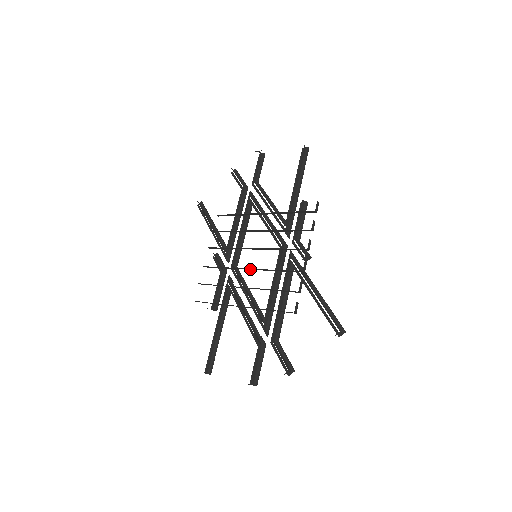
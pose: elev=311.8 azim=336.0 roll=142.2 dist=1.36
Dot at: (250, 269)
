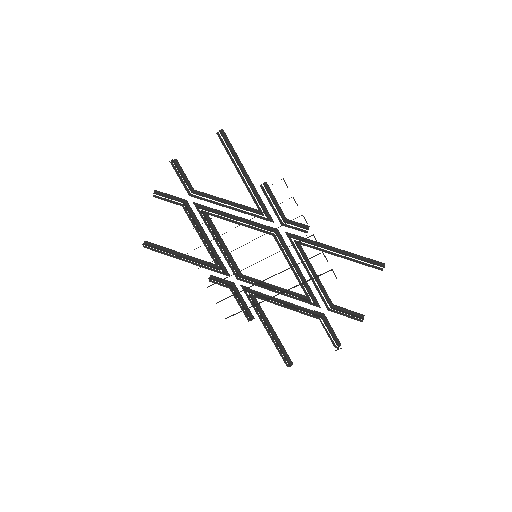
Dot at: occluded
